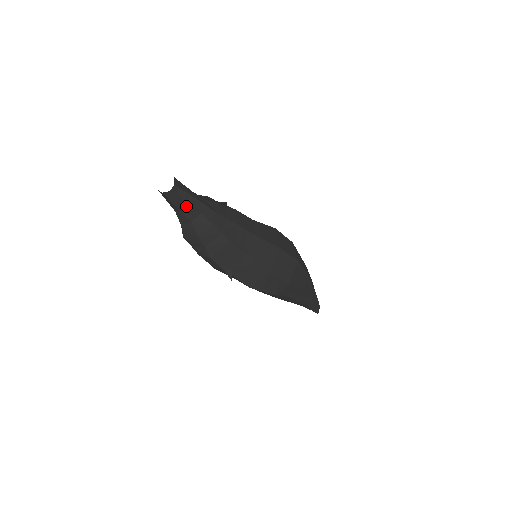
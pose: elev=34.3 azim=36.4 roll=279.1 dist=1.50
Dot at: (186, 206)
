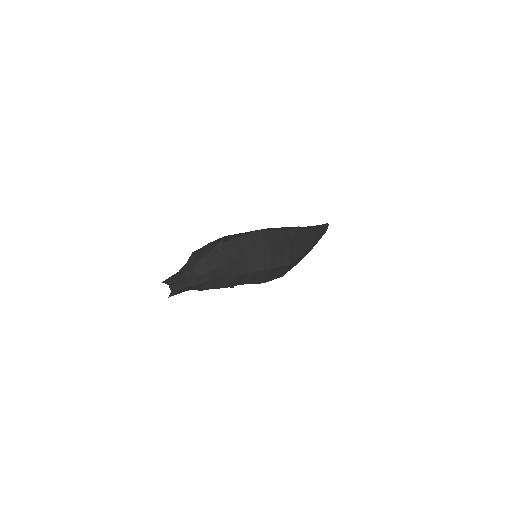
Dot at: occluded
